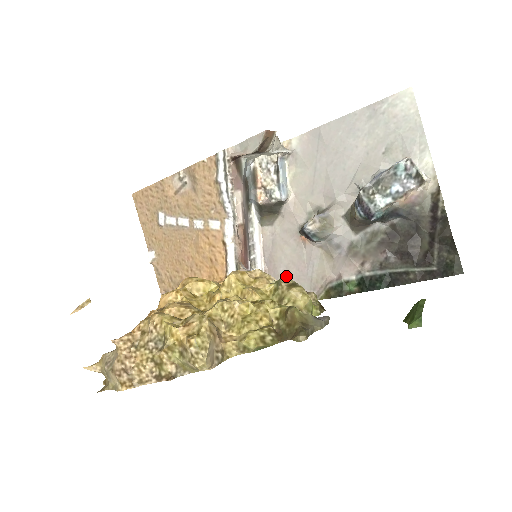
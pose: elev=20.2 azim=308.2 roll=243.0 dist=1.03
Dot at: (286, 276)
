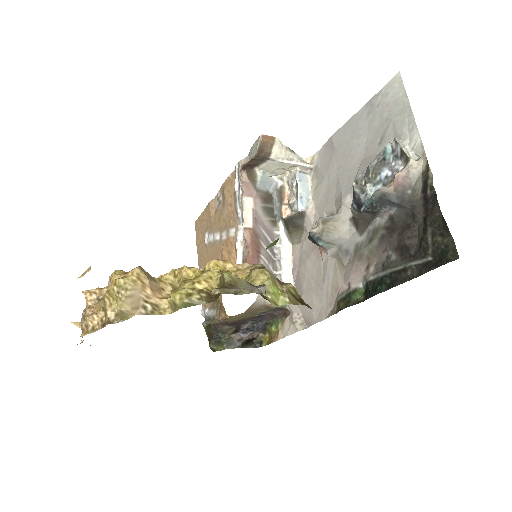
Dot at: (308, 293)
